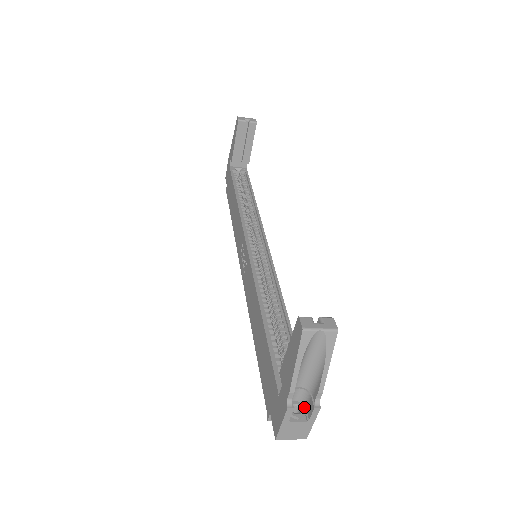
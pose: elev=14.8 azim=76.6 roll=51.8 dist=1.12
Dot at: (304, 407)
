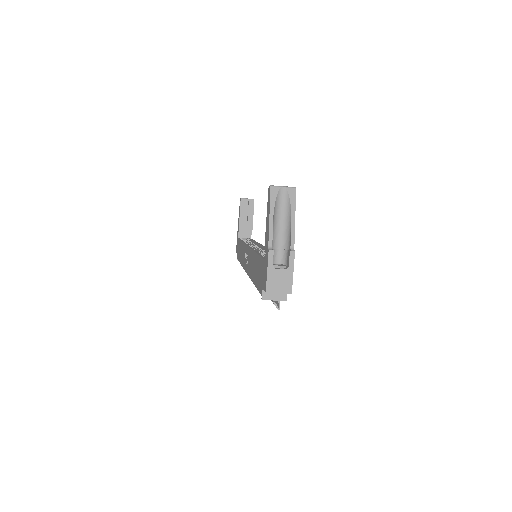
Dot at: (285, 265)
